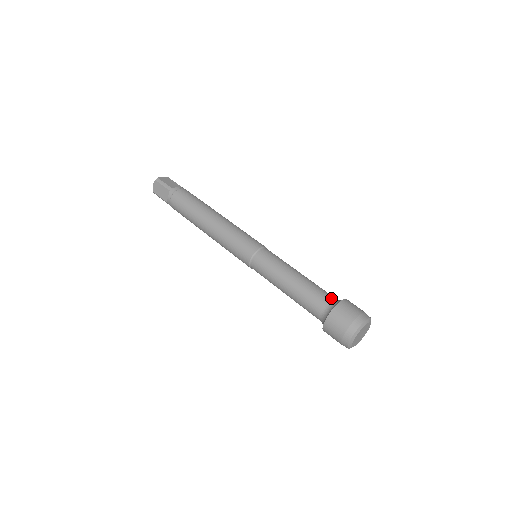
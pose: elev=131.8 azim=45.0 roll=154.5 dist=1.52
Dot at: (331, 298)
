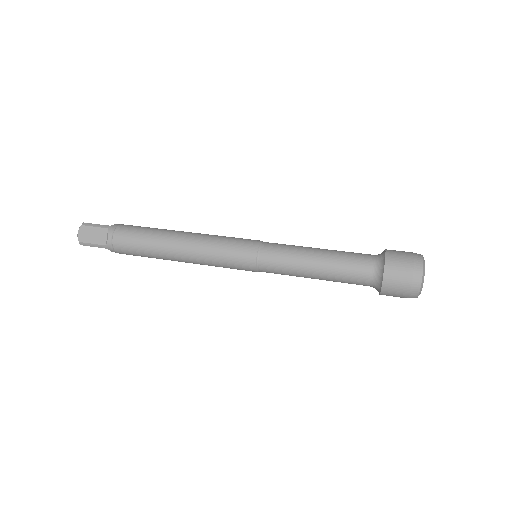
Dot at: occluded
